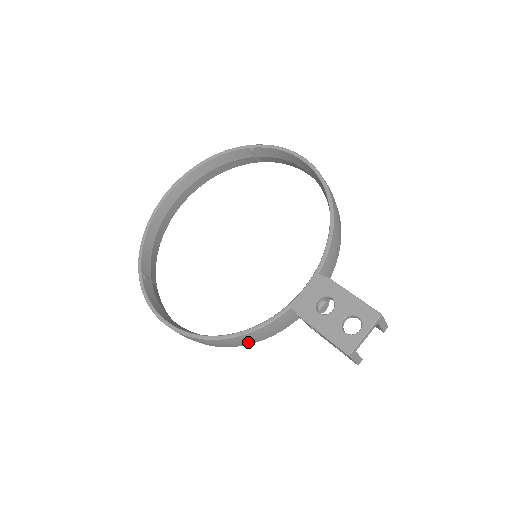
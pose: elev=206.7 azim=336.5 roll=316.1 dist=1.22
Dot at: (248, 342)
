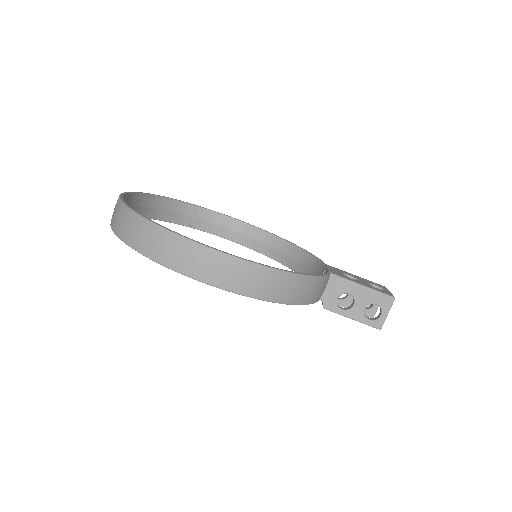
Dot at: (304, 297)
